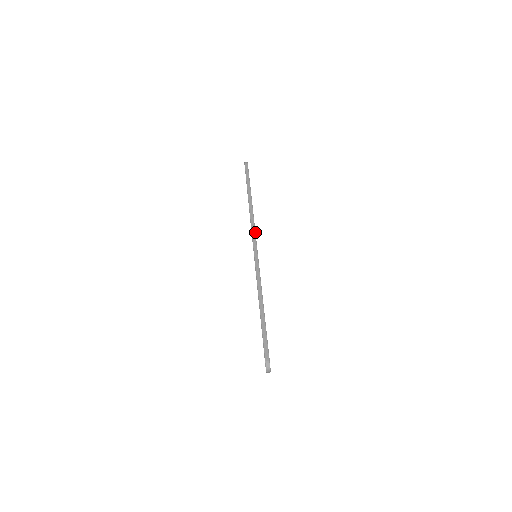
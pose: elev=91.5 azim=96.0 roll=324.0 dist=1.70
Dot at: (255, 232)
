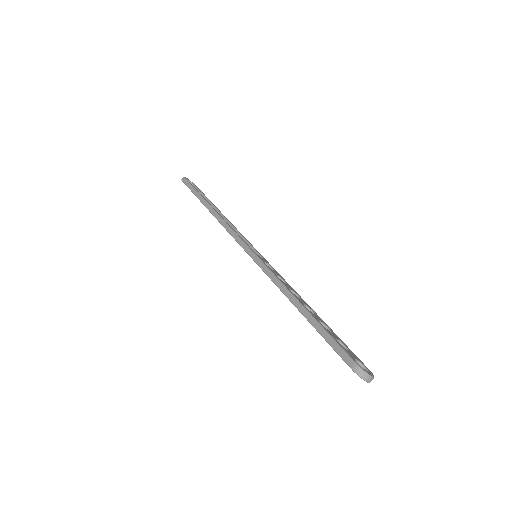
Dot at: (235, 233)
